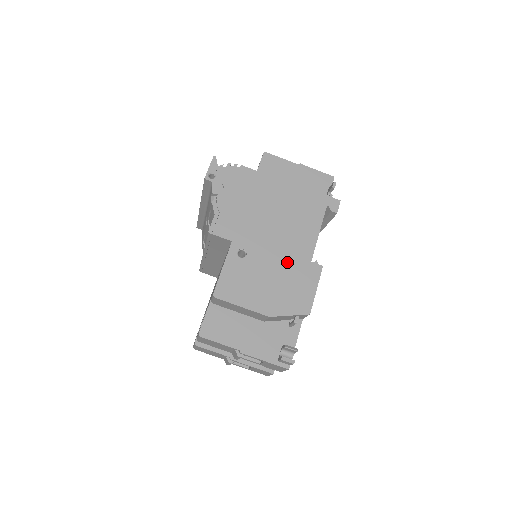
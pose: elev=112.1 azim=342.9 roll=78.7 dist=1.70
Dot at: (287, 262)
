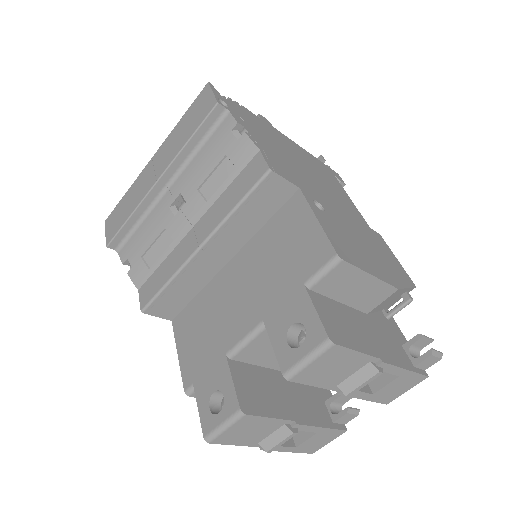
Dot at: (357, 225)
